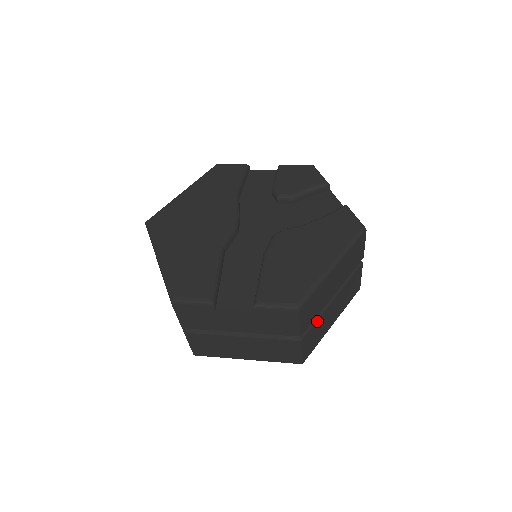
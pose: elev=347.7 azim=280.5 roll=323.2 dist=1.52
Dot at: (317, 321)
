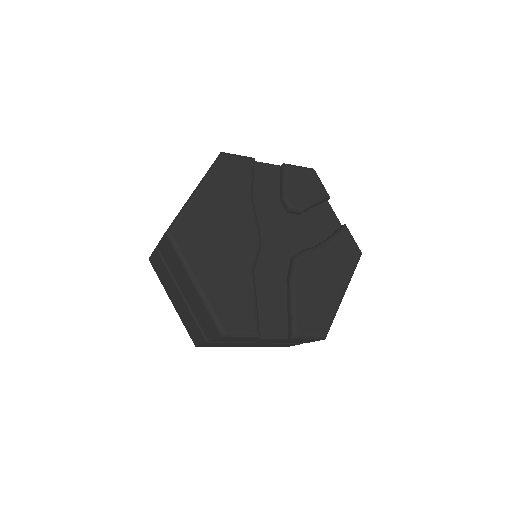
Dot at: occluded
